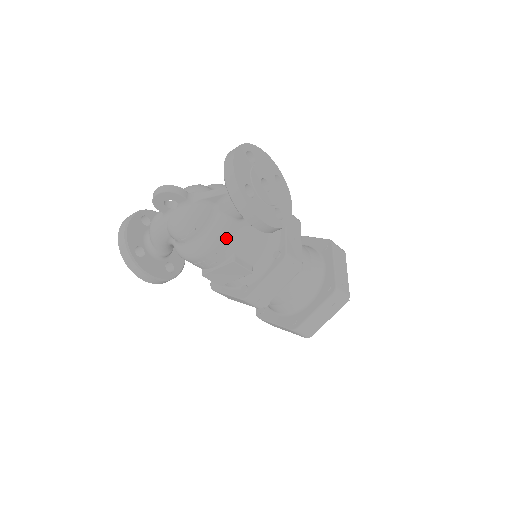
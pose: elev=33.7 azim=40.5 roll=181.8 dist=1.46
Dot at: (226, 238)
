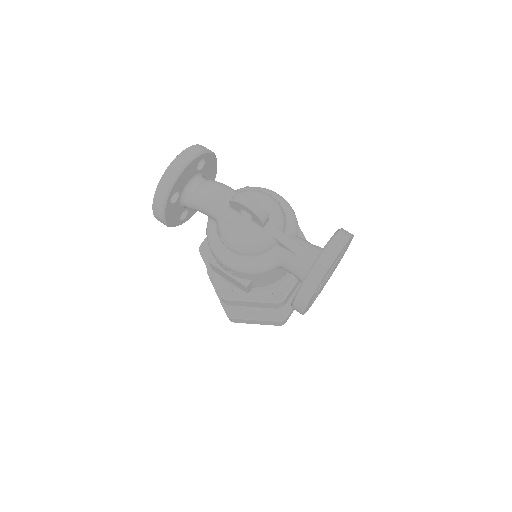
Dot at: (260, 274)
